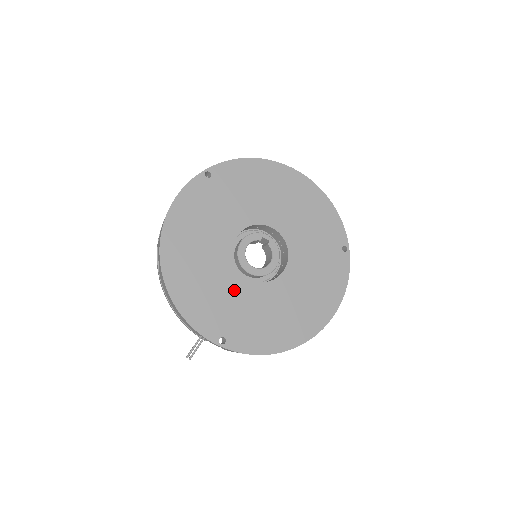
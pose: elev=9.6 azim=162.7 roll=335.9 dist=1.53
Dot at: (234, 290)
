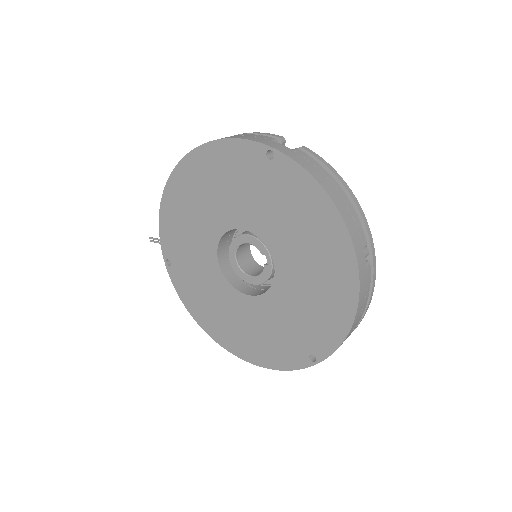
Dot at: (202, 252)
